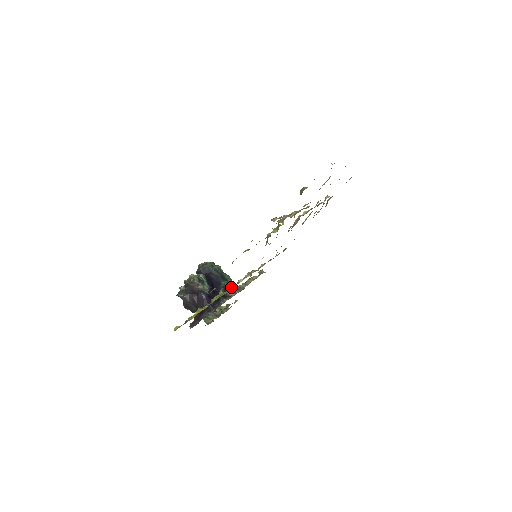
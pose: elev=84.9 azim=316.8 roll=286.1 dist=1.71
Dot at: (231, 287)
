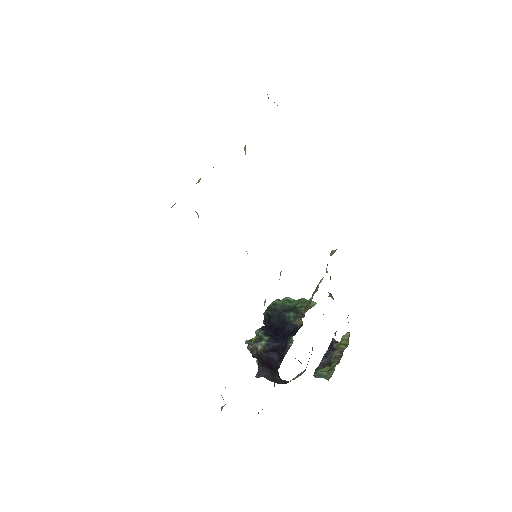
Dot at: occluded
